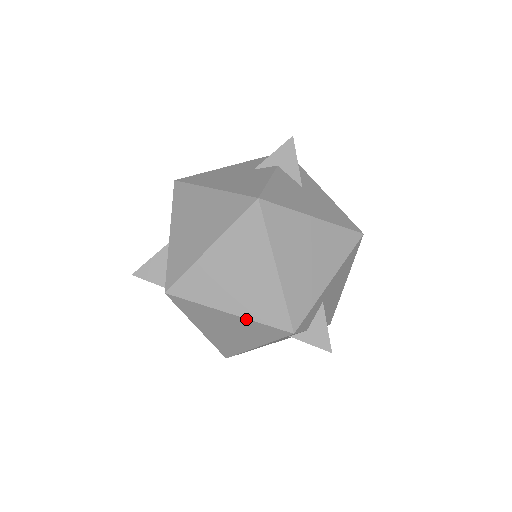
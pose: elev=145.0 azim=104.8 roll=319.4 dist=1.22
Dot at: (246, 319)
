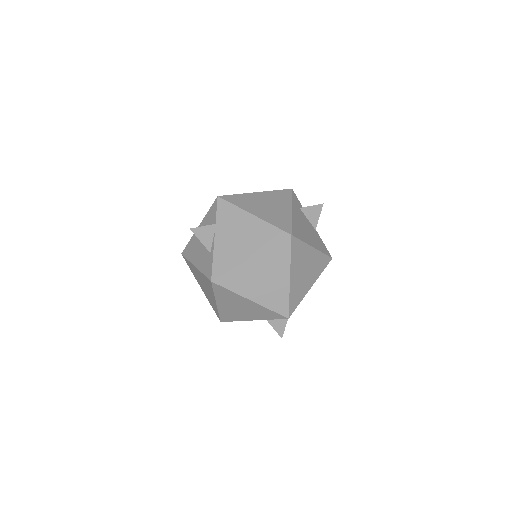
Dot at: (267, 192)
